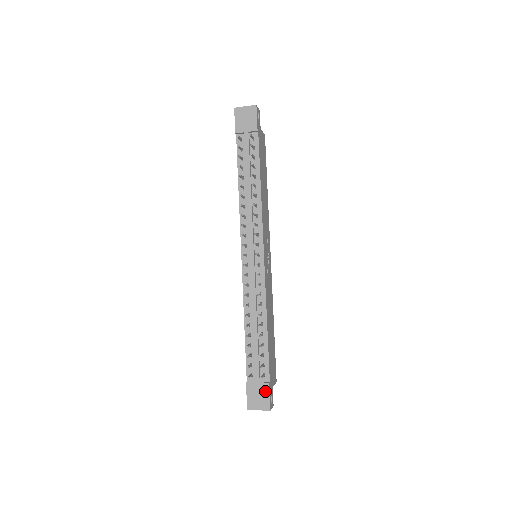
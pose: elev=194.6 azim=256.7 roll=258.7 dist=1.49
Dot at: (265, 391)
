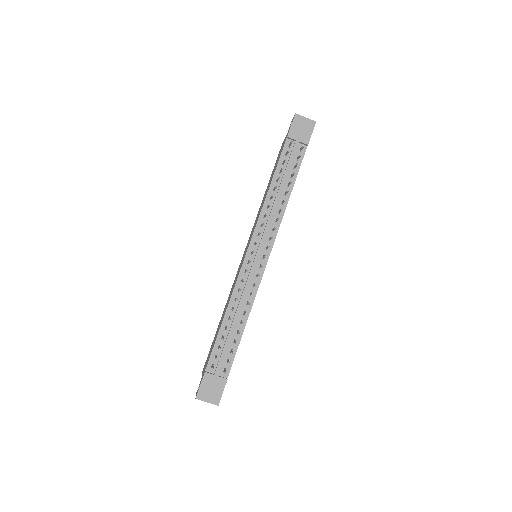
Dot at: (220, 386)
